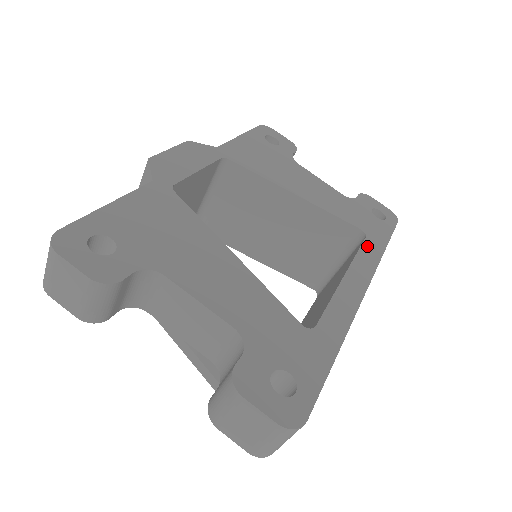
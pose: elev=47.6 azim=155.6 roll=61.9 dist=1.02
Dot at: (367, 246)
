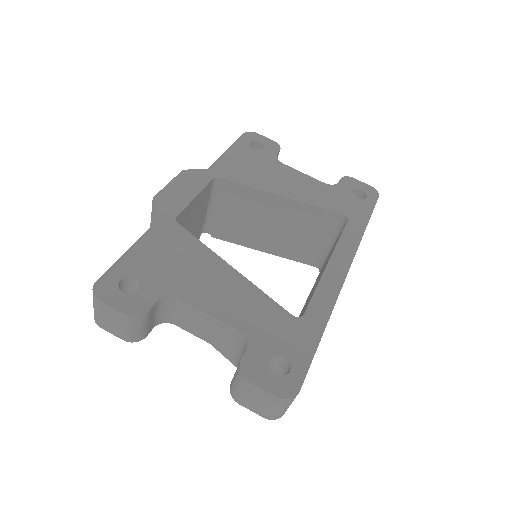
Dot at: (349, 229)
